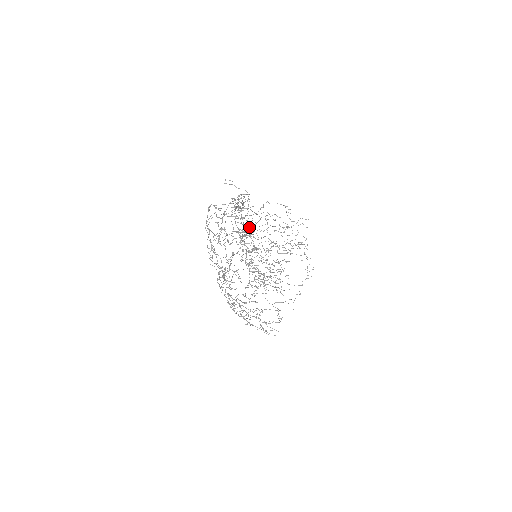
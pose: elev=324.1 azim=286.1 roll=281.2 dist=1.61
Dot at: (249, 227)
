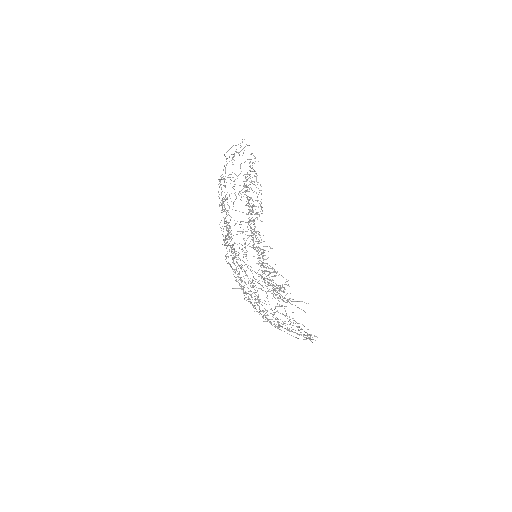
Dot at: occluded
